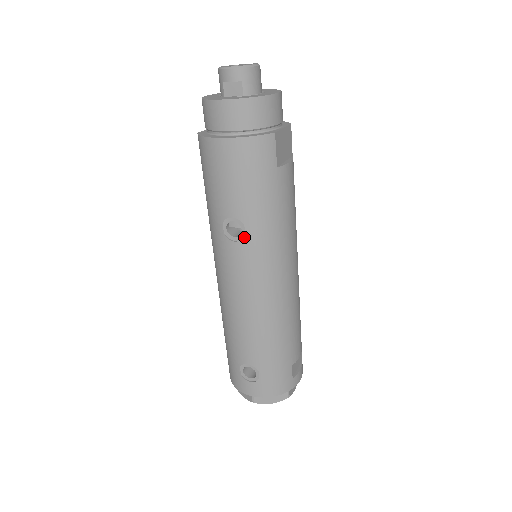
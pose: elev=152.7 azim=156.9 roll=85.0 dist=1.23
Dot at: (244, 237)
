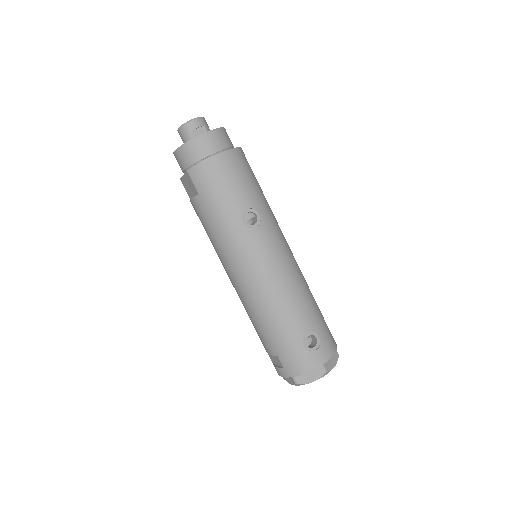
Dot at: (261, 220)
